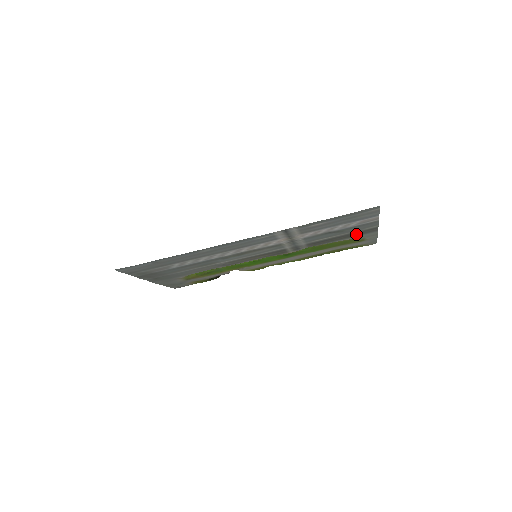
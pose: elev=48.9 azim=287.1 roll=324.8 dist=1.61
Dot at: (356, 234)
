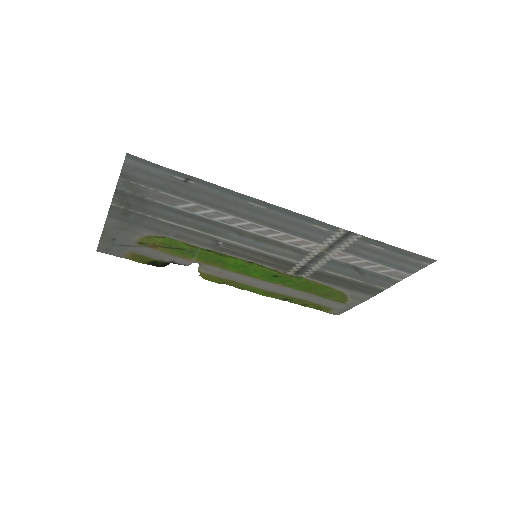
Dot at: (359, 288)
